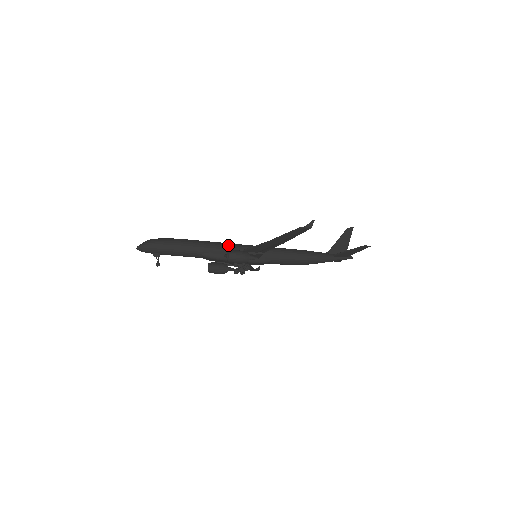
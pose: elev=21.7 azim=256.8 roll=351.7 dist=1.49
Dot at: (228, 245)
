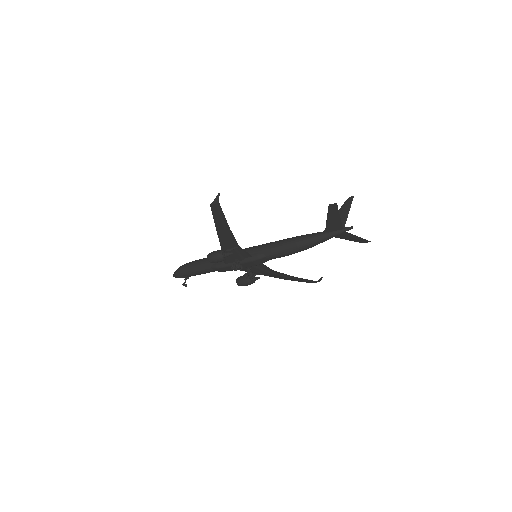
Dot at: occluded
